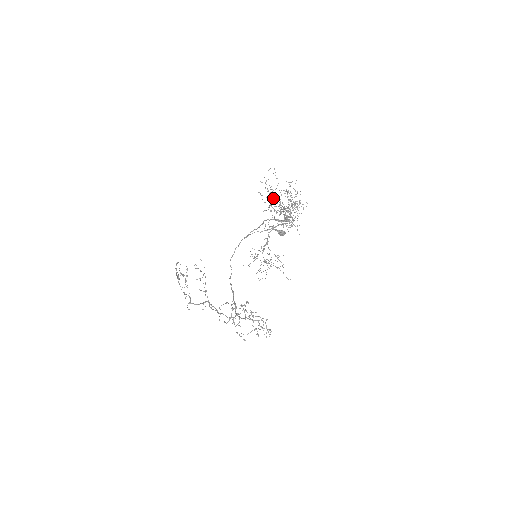
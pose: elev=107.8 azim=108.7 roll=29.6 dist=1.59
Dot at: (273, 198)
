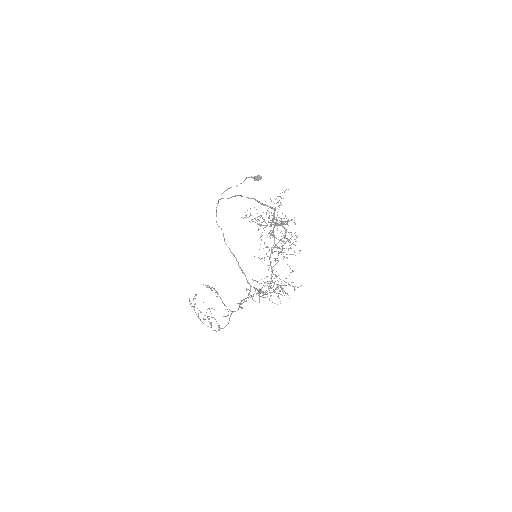
Dot at: (261, 225)
